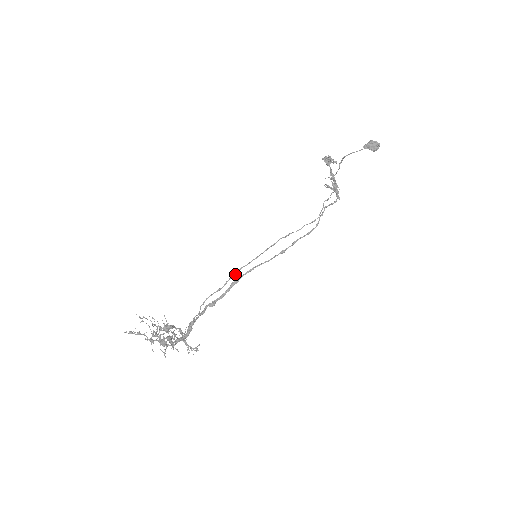
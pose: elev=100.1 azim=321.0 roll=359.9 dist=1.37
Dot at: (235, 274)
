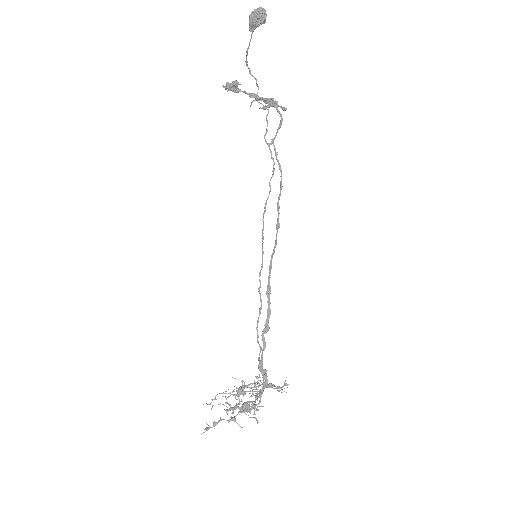
Dot at: (260, 284)
